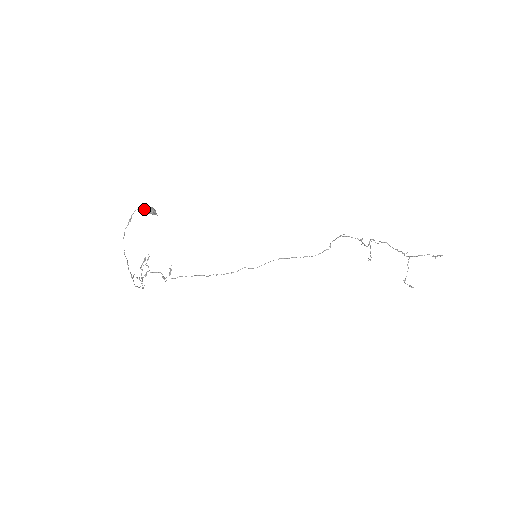
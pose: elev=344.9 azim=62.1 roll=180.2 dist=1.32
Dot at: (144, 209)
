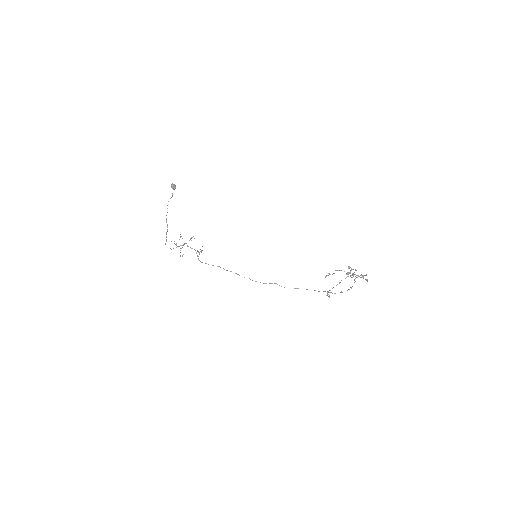
Dot at: occluded
